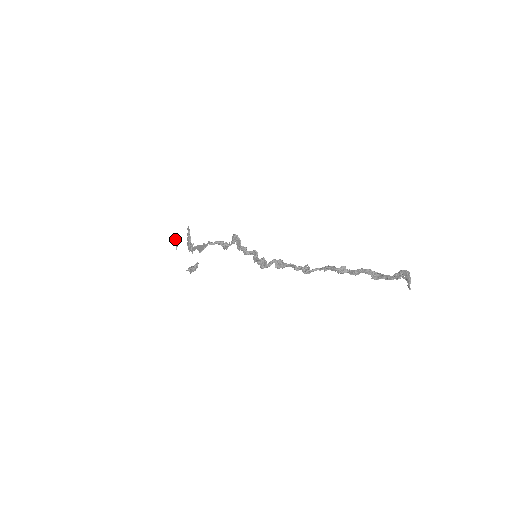
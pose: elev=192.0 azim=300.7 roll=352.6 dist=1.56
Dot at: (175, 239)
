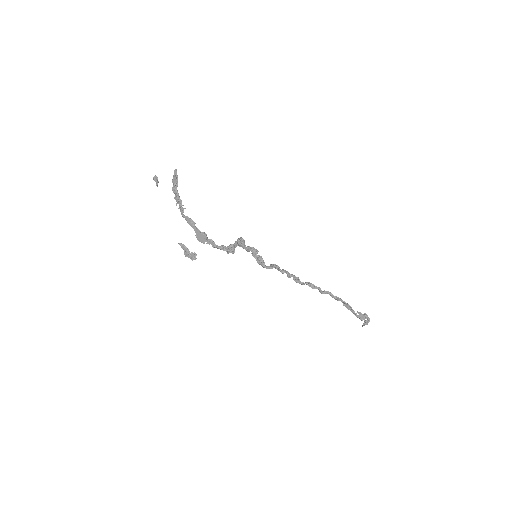
Dot at: (157, 180)
